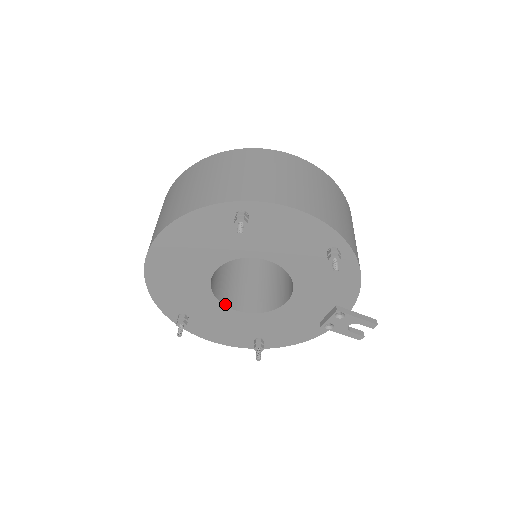
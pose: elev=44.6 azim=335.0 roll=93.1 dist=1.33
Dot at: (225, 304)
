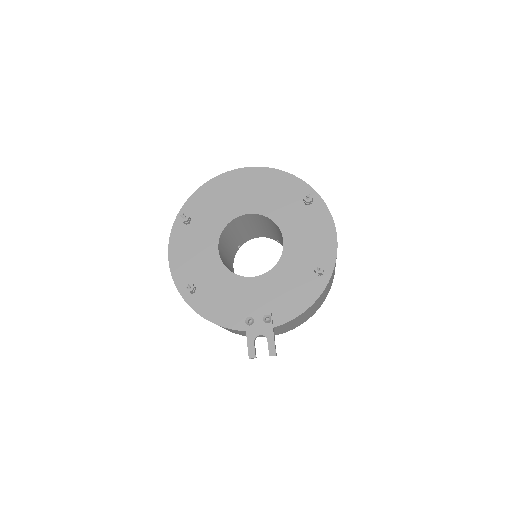
Dot at: (219, 240)
